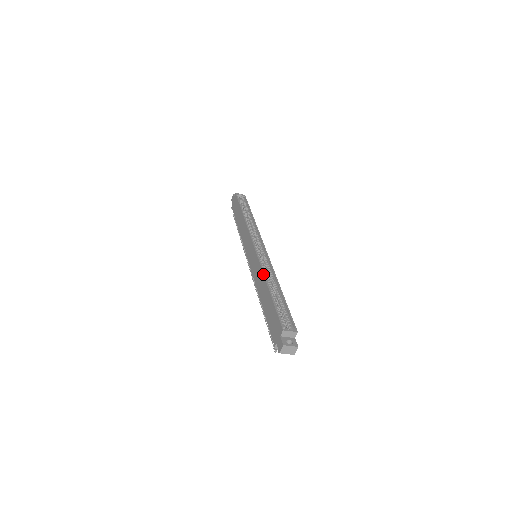
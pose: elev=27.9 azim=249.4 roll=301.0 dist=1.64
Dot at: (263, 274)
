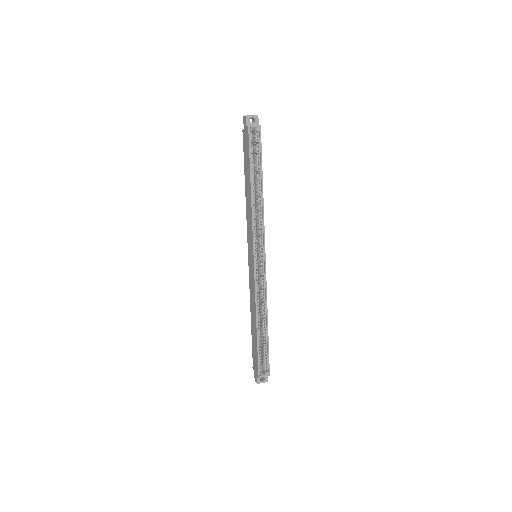
Dot at: (255, 308)
